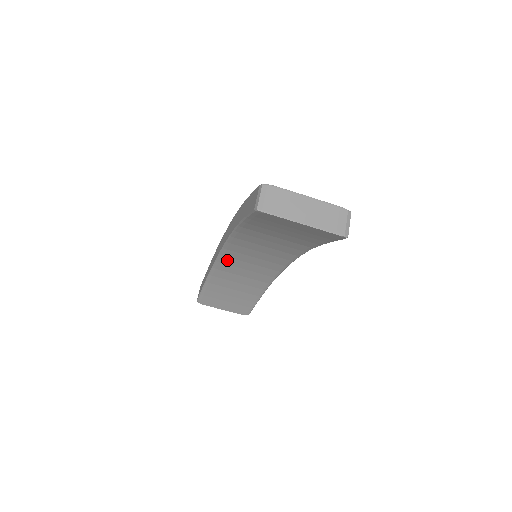
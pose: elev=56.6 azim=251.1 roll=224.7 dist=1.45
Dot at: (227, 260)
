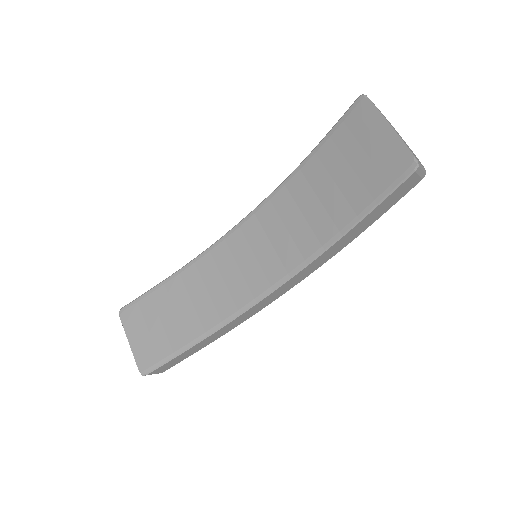
Dot at: (221, 251)
